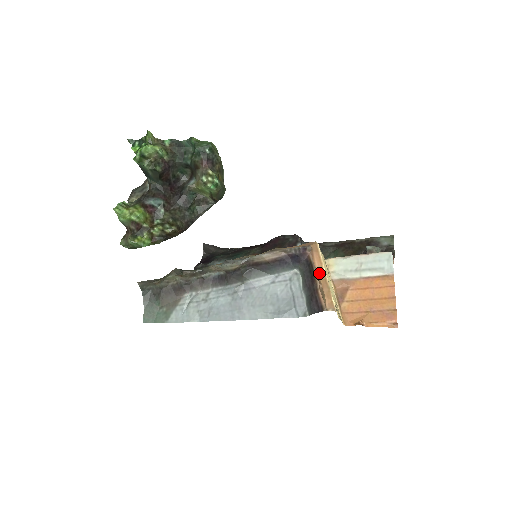
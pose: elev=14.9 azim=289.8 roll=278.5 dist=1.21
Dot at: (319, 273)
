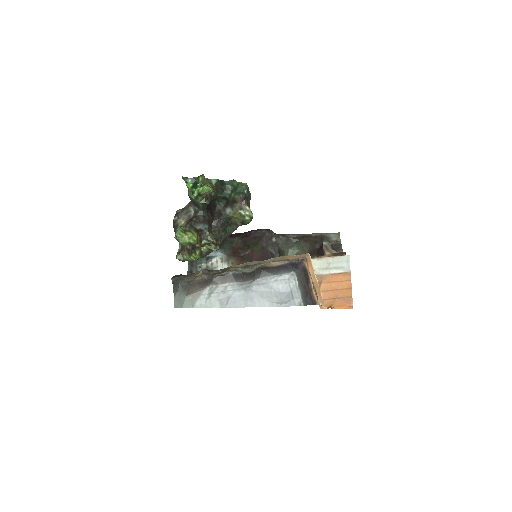
Dot at: (312, 277)
